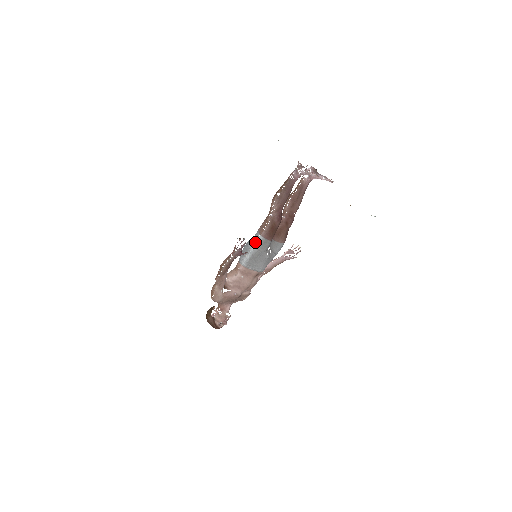
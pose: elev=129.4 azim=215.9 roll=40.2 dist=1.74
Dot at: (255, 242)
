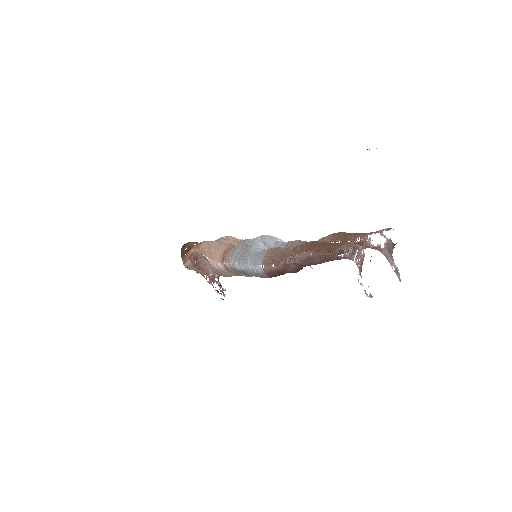
Dot at: (252, 266)
